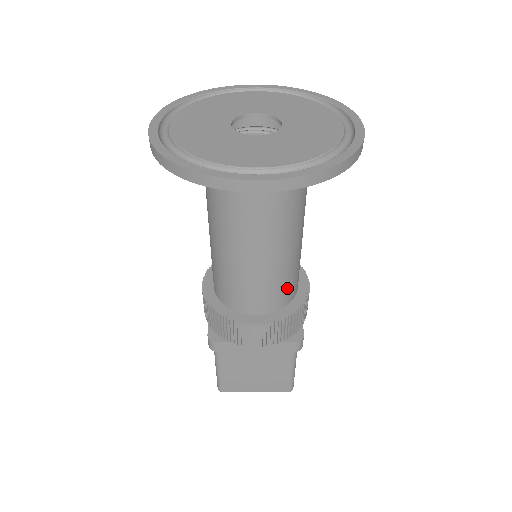
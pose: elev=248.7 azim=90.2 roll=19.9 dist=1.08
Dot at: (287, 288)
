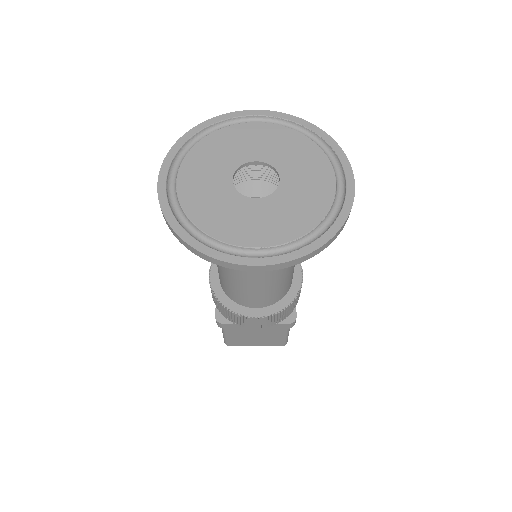
Dot at: (283, 289)
